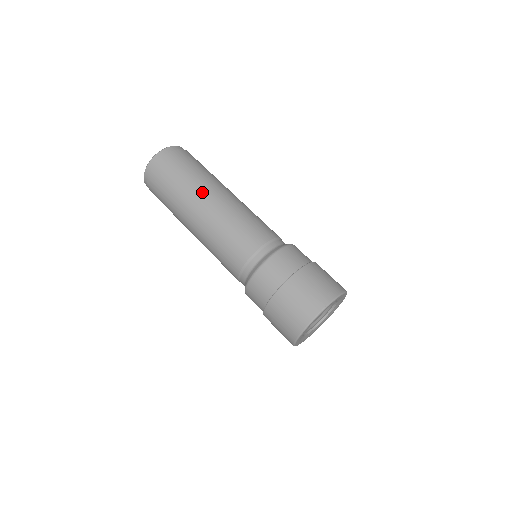
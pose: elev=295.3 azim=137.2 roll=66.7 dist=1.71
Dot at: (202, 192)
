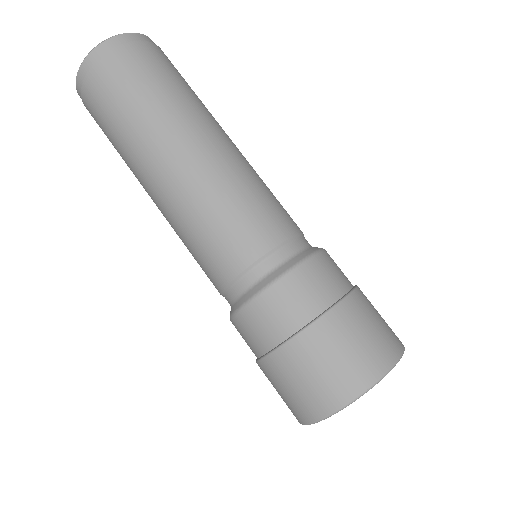
Dot at: (171, 133)
